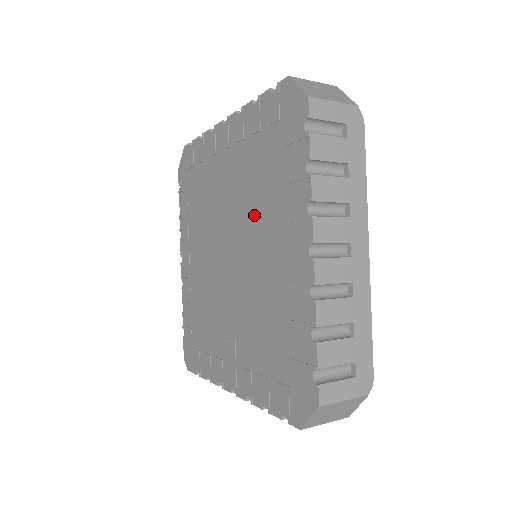
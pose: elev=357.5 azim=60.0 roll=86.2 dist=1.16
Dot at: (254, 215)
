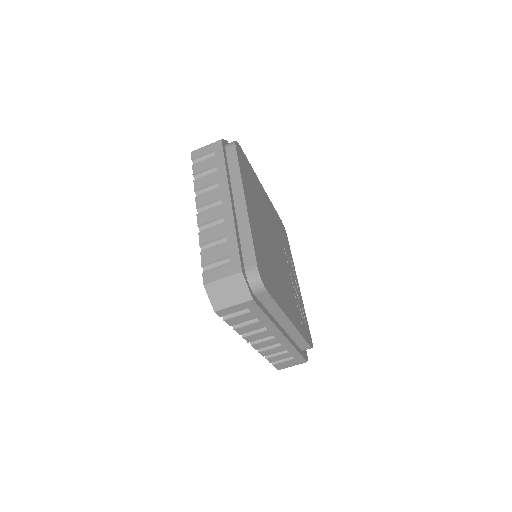
Dot at: occluded
